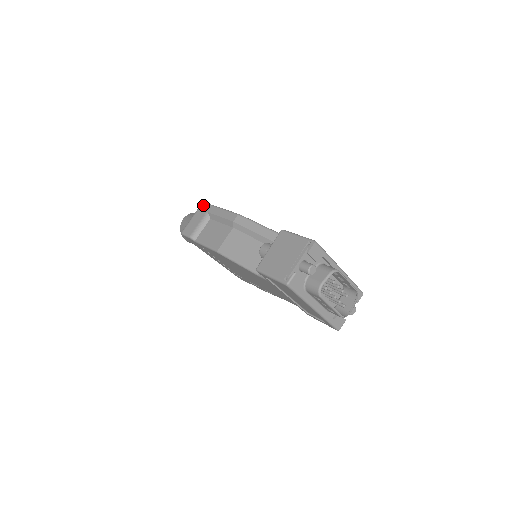
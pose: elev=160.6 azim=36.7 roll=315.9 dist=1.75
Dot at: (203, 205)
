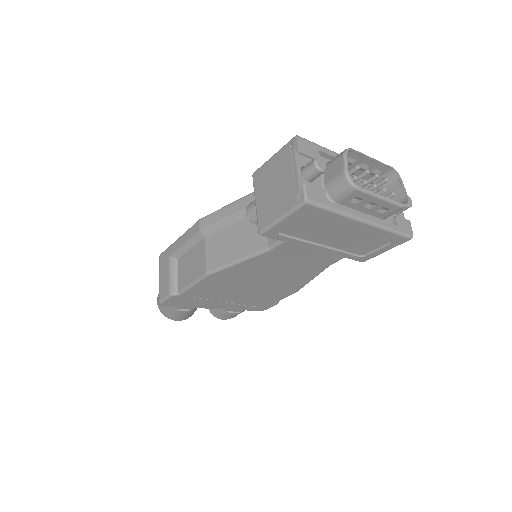
Dot at: (161, 256)
